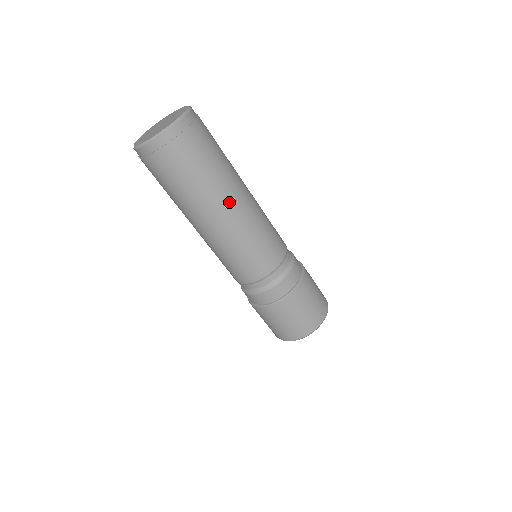
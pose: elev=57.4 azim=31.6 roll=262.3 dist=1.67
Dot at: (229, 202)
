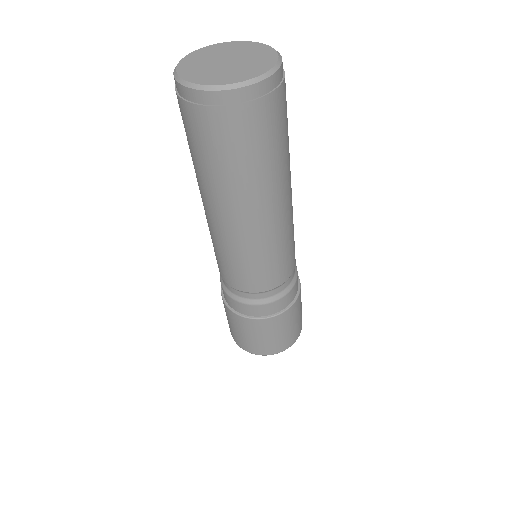
Dot at: (225, 209)
